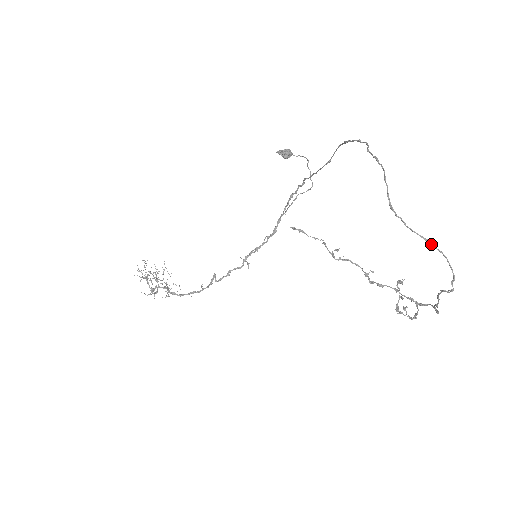
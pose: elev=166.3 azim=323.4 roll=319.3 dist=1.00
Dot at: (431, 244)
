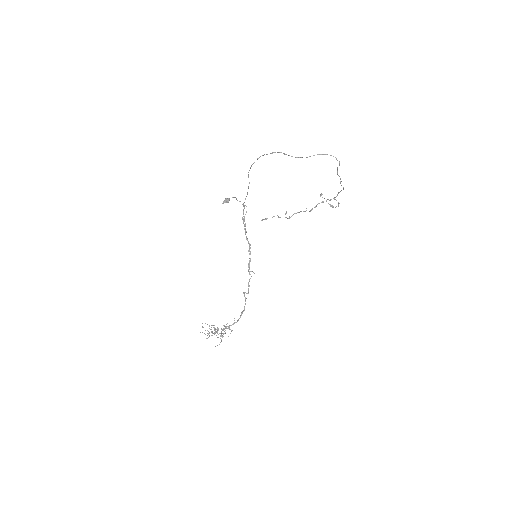
Dot at: occluded
